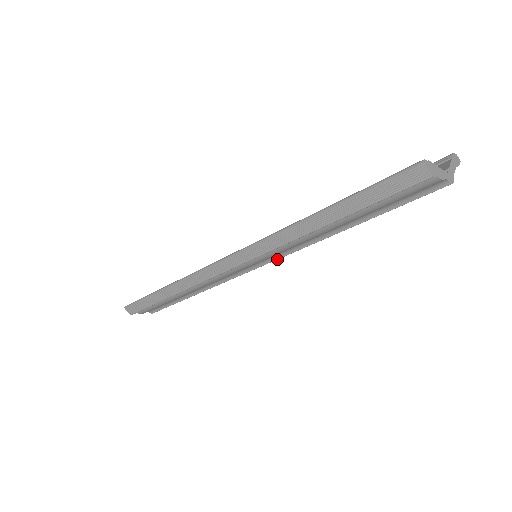
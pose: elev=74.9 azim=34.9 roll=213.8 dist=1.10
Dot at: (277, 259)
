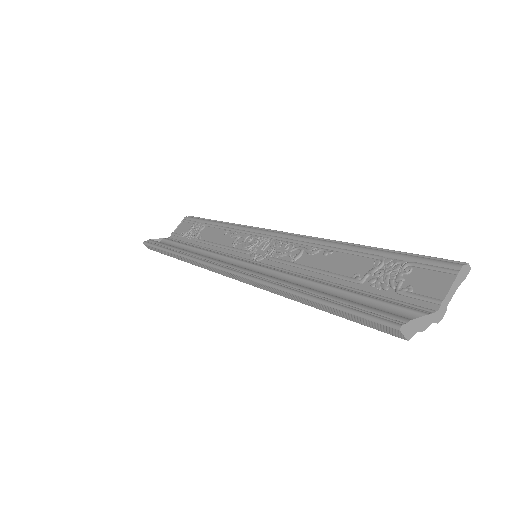
Dot at: occluded
